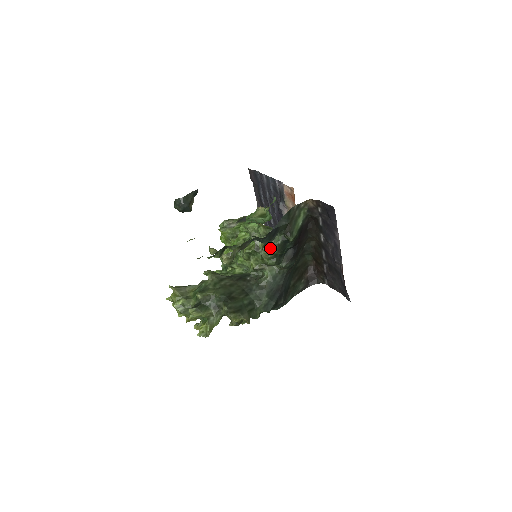
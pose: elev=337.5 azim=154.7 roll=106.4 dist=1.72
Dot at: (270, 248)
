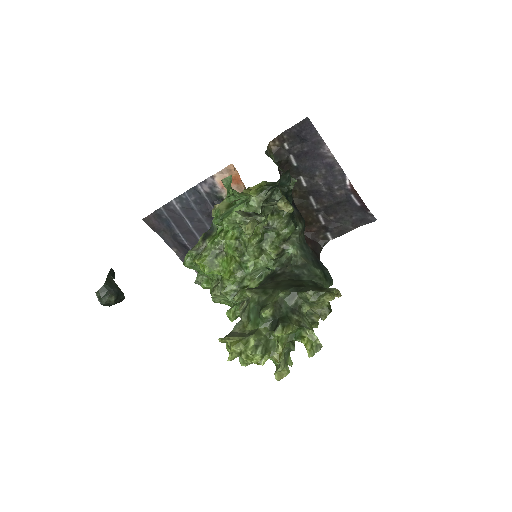
Dot at: (280, 211)
